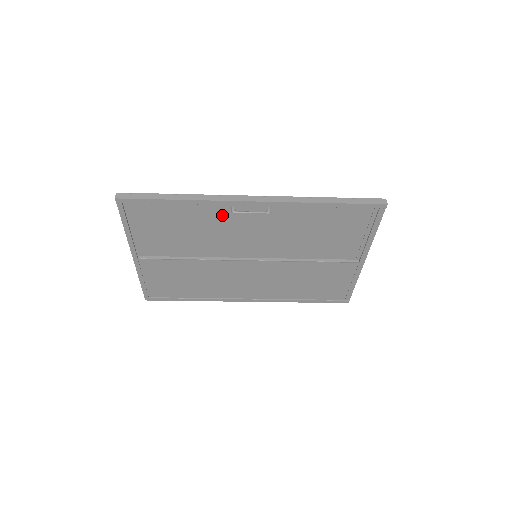
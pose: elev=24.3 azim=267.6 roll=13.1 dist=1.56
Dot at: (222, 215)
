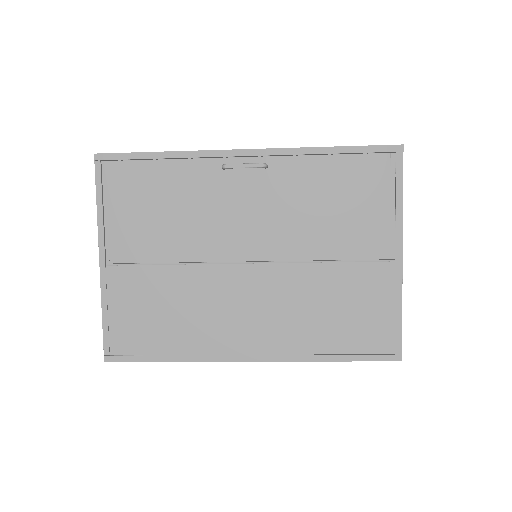
Dot at: (212, 181)
